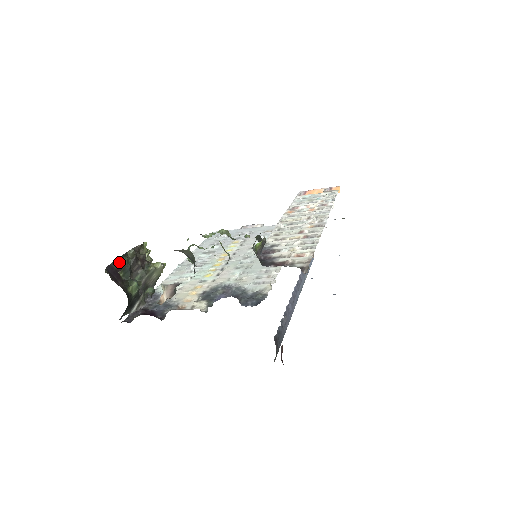
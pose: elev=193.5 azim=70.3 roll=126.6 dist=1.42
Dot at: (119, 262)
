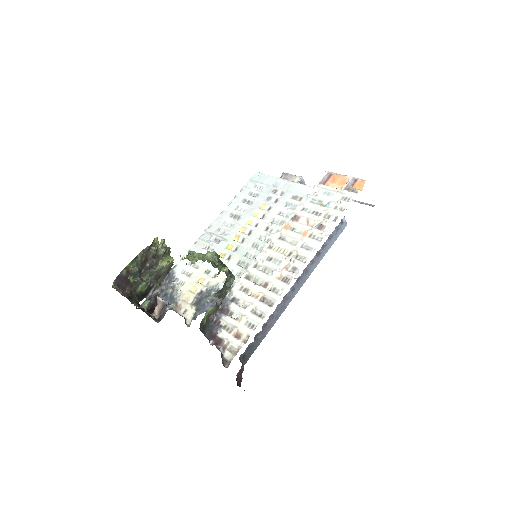
Dot at: (128, 268)
